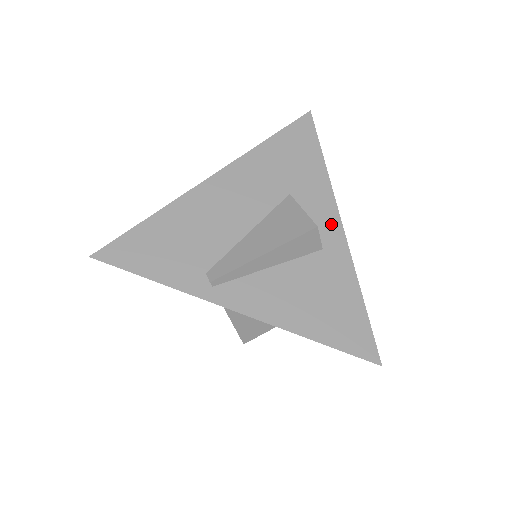
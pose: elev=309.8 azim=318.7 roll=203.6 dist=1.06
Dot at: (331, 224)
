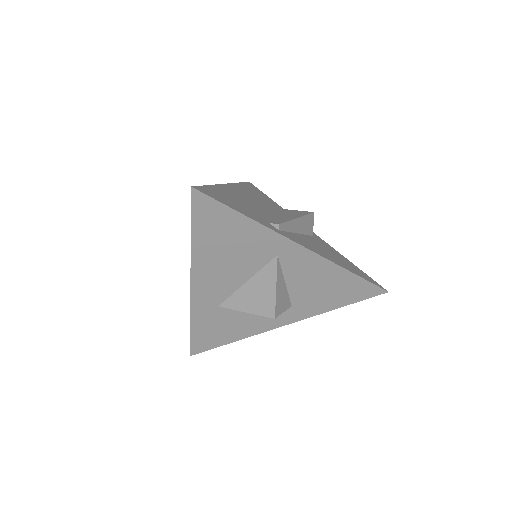
Dot at: occluded
